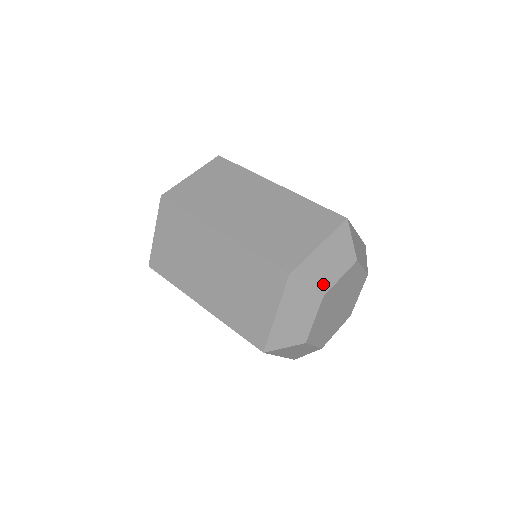
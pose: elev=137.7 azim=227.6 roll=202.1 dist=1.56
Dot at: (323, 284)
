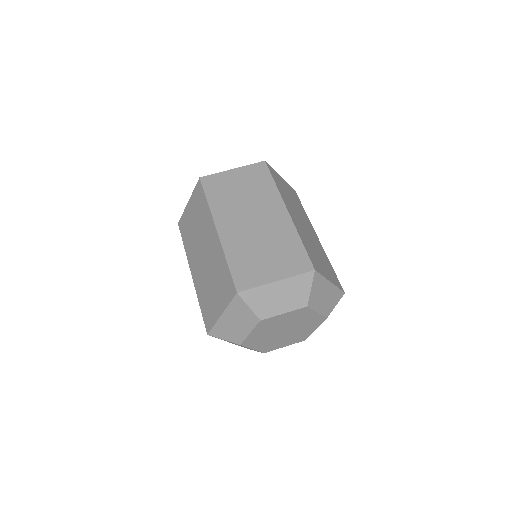
Dot at: (236, 338)
